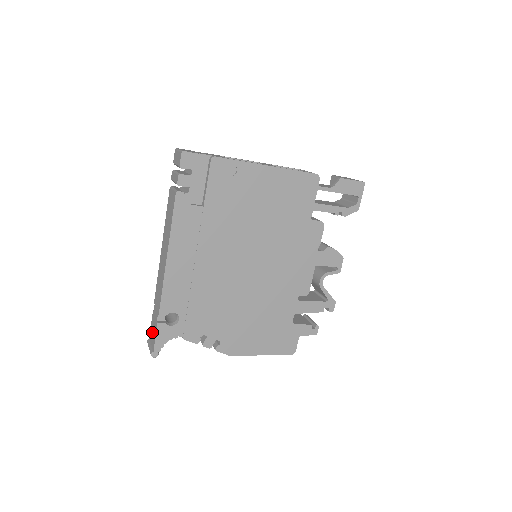
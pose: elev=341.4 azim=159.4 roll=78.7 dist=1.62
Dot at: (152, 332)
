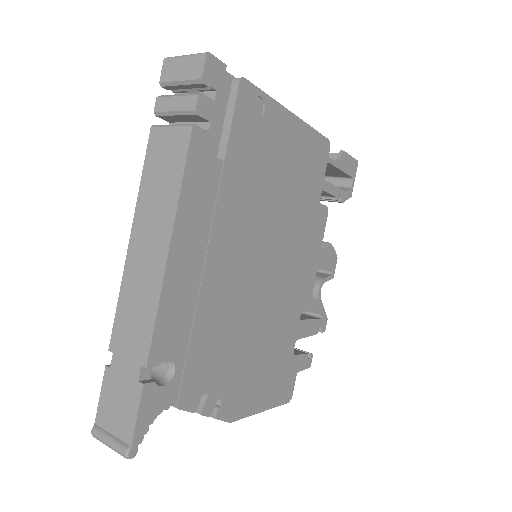
Dot at: (113, 409)
